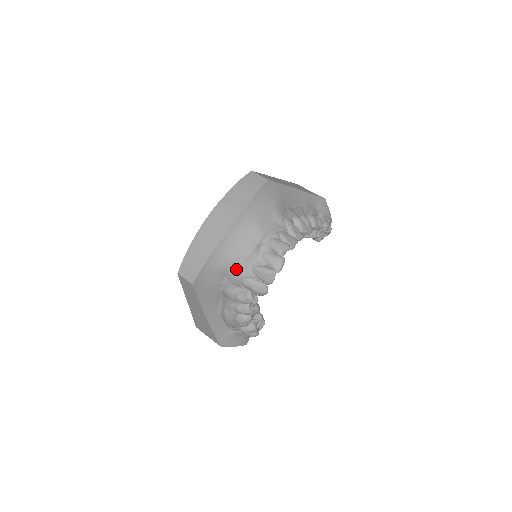
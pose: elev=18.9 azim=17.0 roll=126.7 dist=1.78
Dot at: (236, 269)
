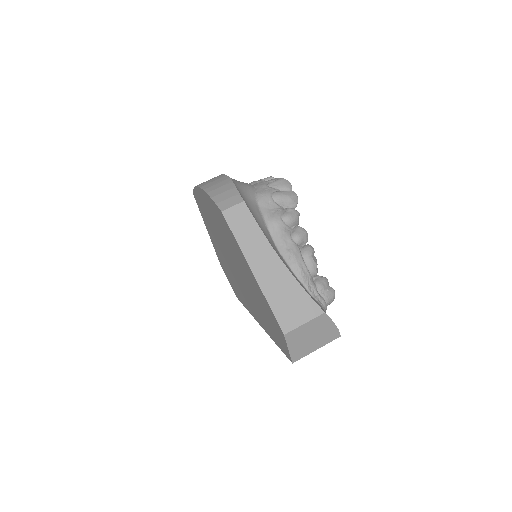
Dot at: (259, 193)
